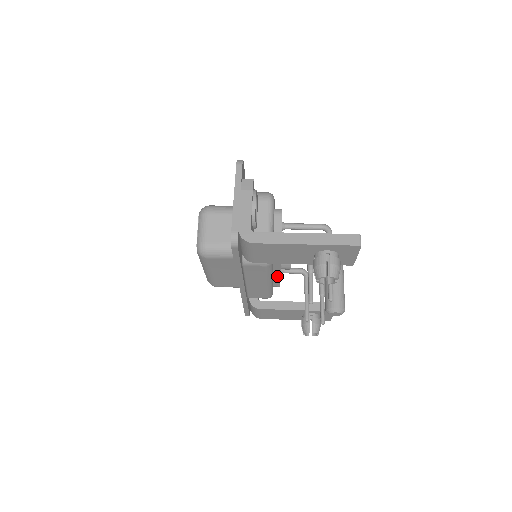
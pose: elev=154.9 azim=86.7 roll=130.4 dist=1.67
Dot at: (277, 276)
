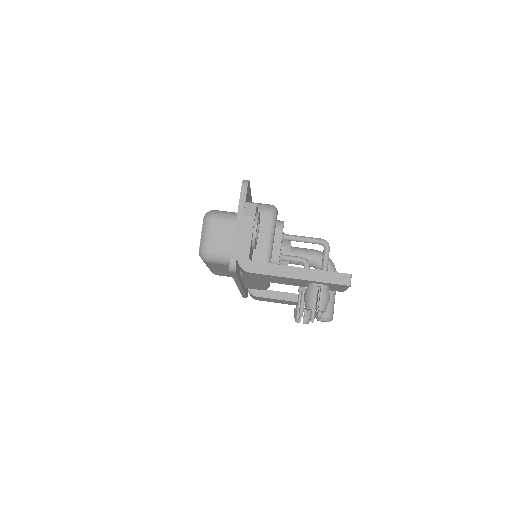
Dot at: occluded
